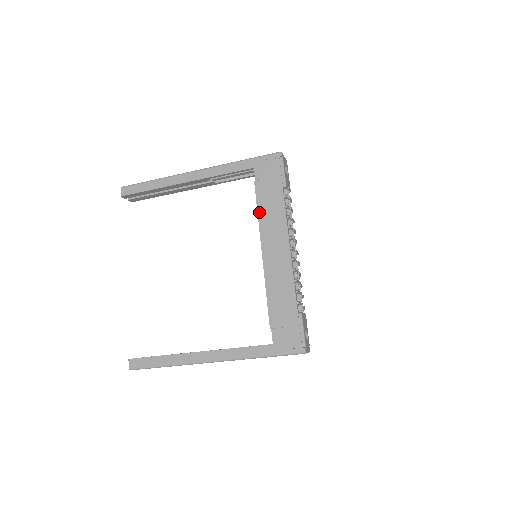
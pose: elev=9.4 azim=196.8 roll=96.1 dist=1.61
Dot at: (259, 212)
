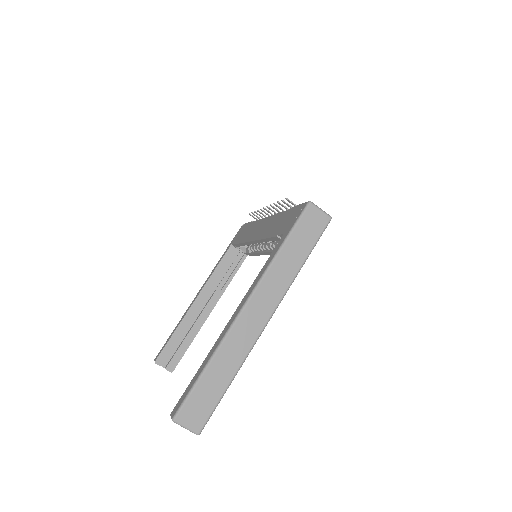
Dot at: (242, 242)
